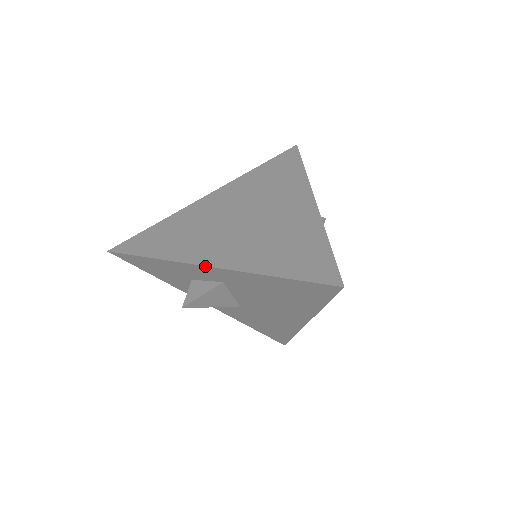
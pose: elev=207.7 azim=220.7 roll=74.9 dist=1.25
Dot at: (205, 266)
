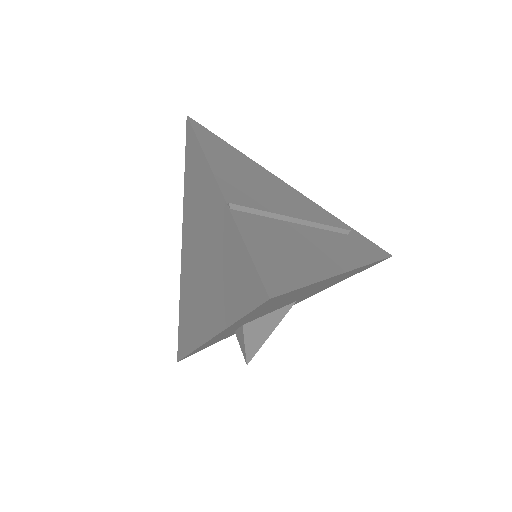
Dot at: (208, 341)
